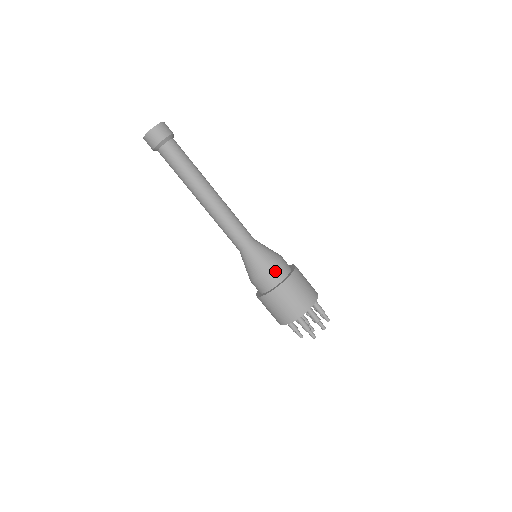
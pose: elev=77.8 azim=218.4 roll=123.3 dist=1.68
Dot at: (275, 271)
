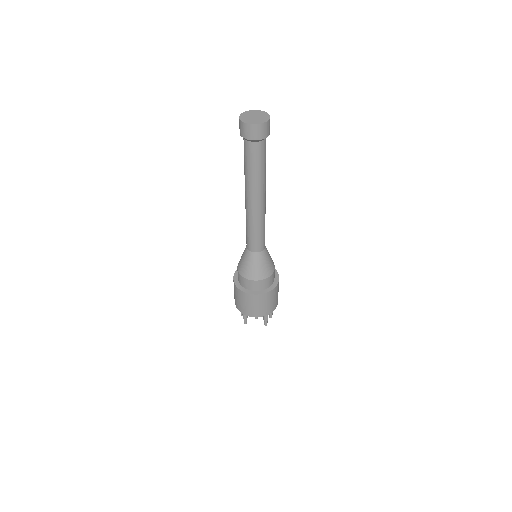
Dot at: (274, 273)
